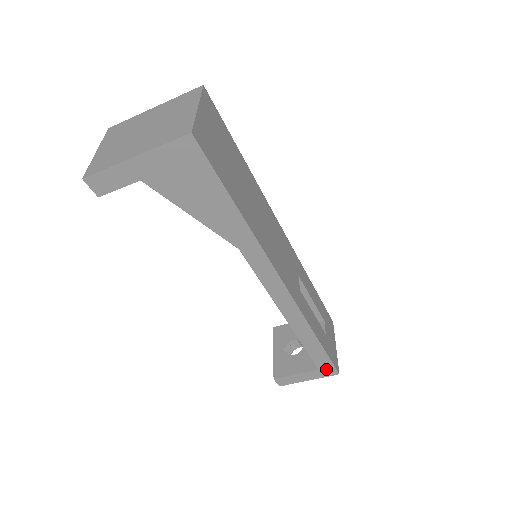
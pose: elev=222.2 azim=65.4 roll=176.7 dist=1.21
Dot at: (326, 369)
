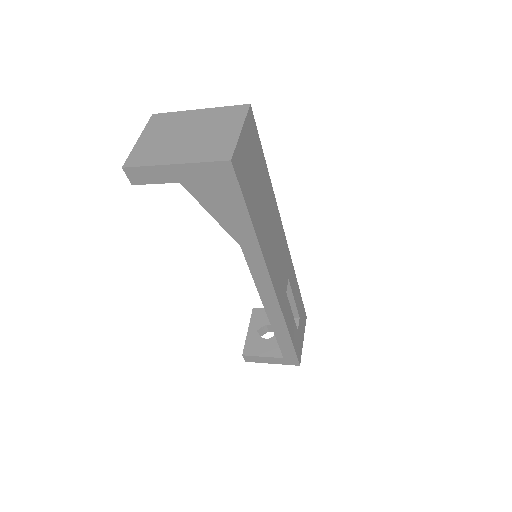
Dot at: (290, 359)
